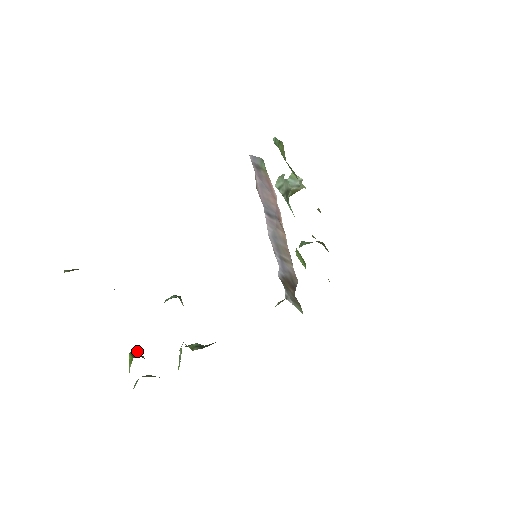
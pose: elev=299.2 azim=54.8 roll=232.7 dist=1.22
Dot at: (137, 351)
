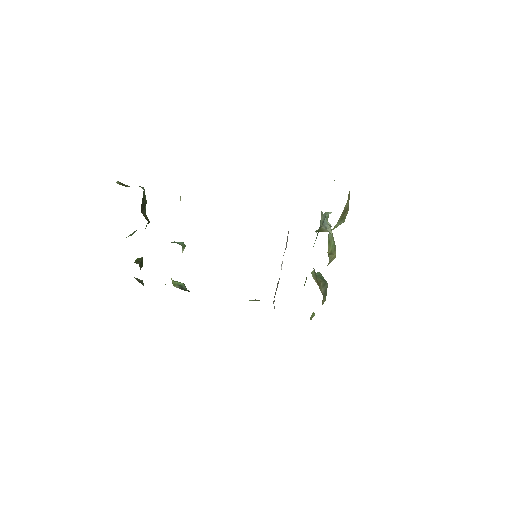
Dot at: (142, 260)
